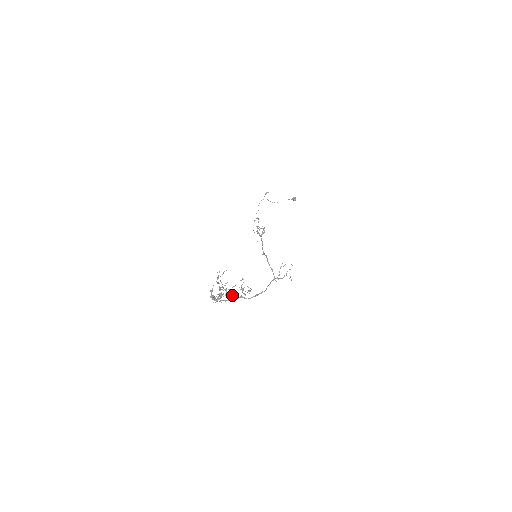
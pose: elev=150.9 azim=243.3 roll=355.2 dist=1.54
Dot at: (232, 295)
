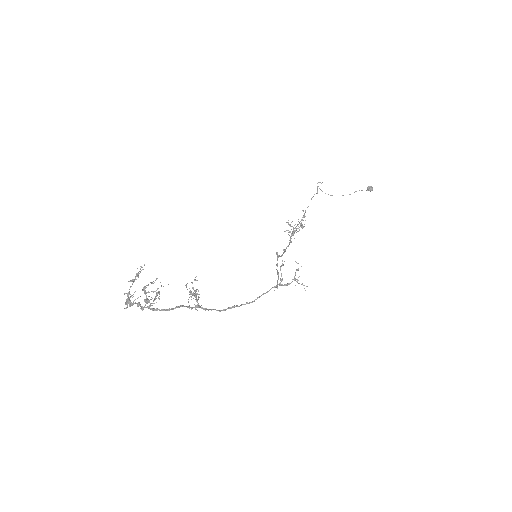
Dot at: (152, 298)
